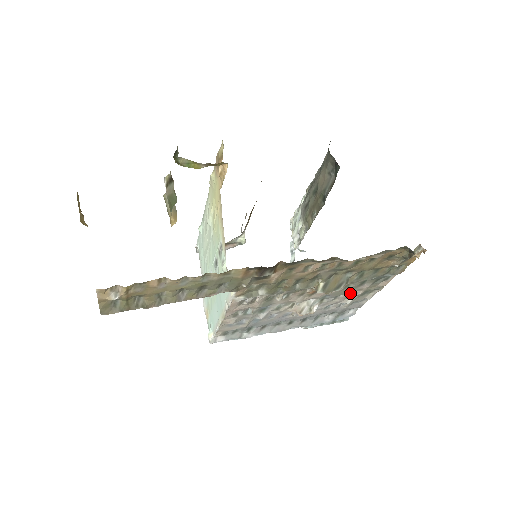
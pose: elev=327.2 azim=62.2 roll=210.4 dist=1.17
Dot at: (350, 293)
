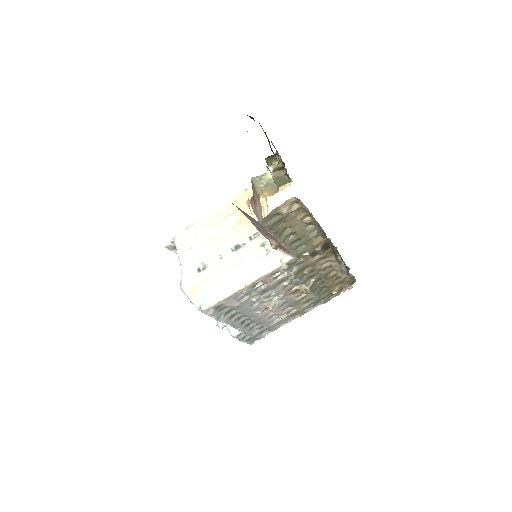
Dot at: (293, 309)
